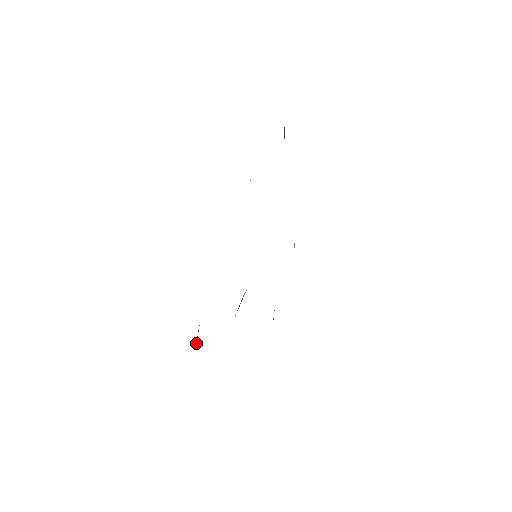
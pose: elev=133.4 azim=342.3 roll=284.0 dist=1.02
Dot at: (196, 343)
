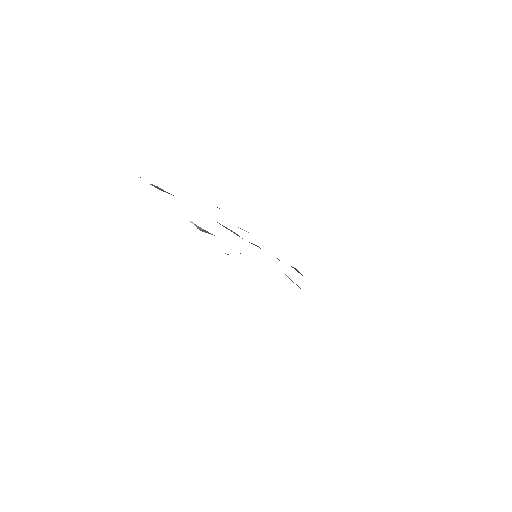
Dot at: occluded
